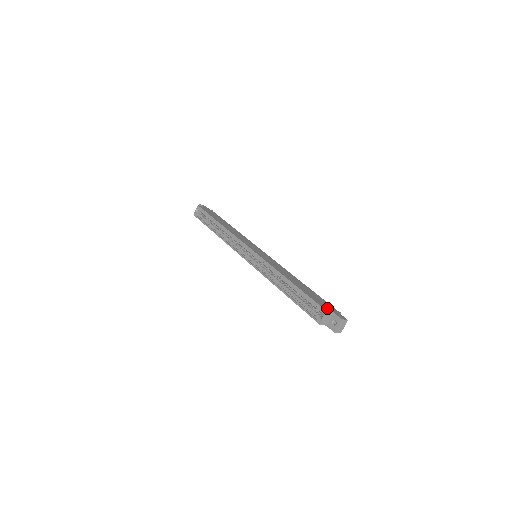
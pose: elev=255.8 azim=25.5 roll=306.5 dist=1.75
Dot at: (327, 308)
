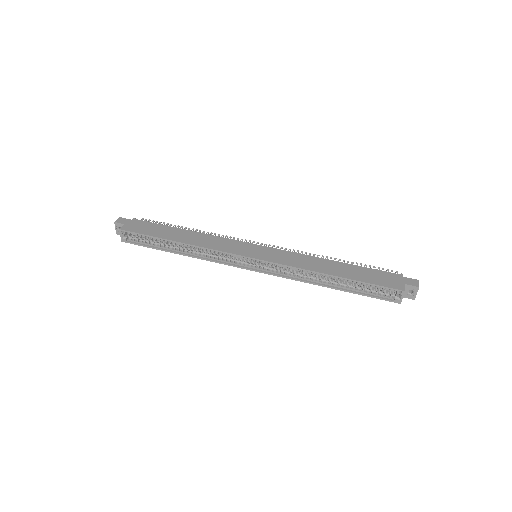
Dot at: (397, 284)
